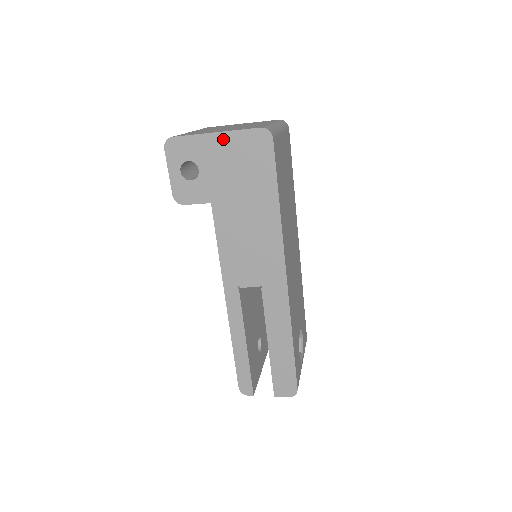
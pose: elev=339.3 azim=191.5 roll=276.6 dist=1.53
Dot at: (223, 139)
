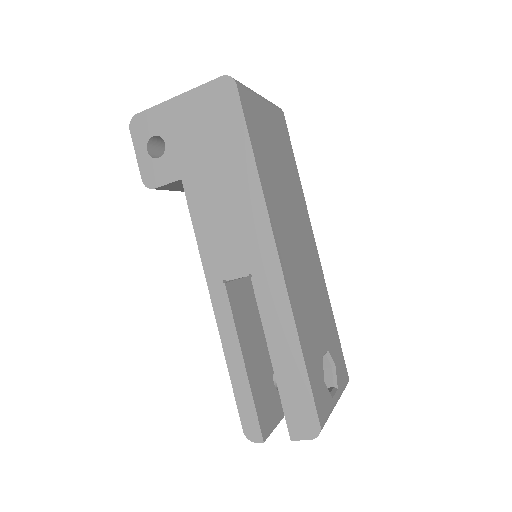
Dot at: (185, 101)
